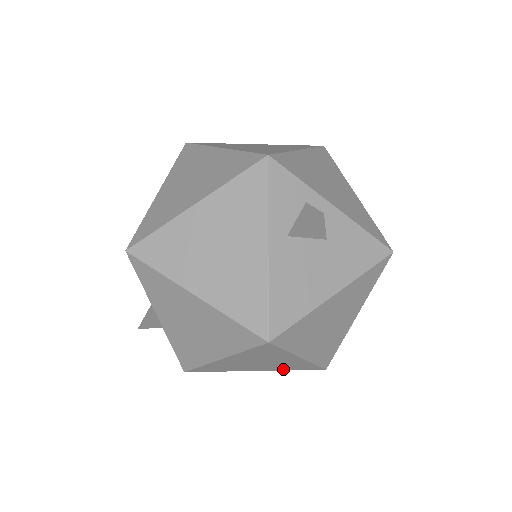
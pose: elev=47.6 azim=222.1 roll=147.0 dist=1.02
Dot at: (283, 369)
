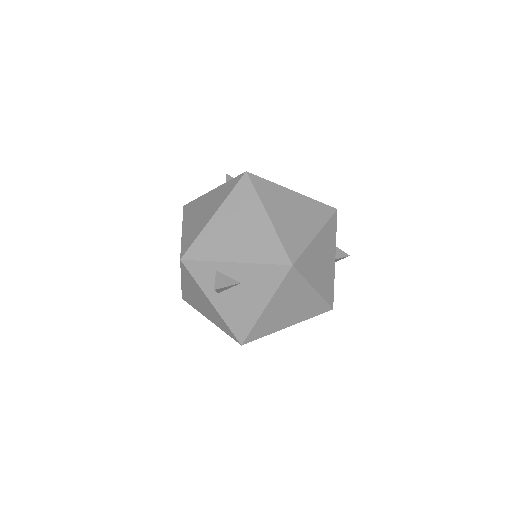
Dot at: occluded
